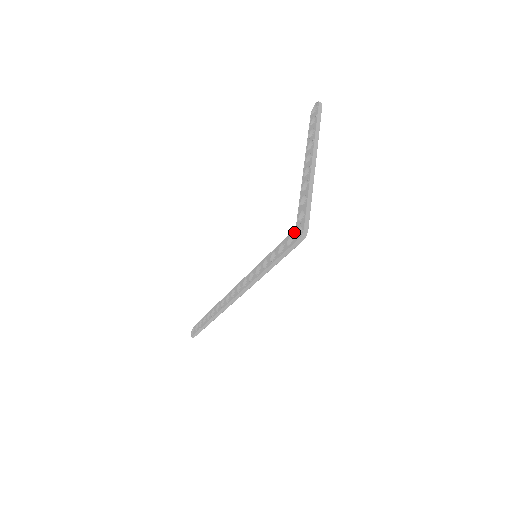
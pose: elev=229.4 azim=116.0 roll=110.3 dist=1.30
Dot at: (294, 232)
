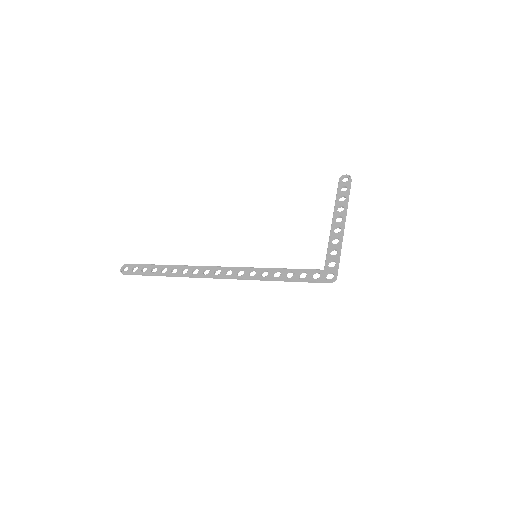
Dot at: (322, 272)
